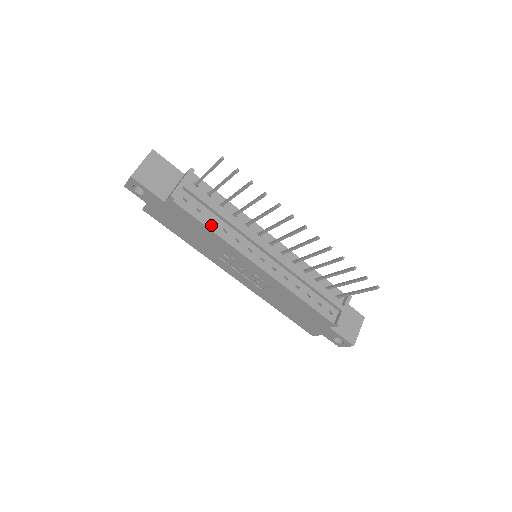
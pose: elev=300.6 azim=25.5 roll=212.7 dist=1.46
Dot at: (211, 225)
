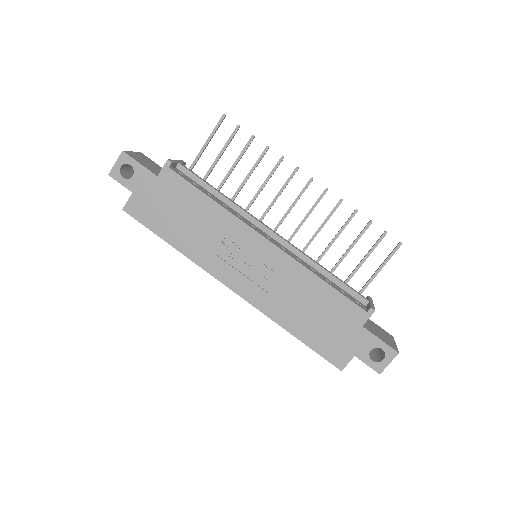
Dot at: (210, 196)
